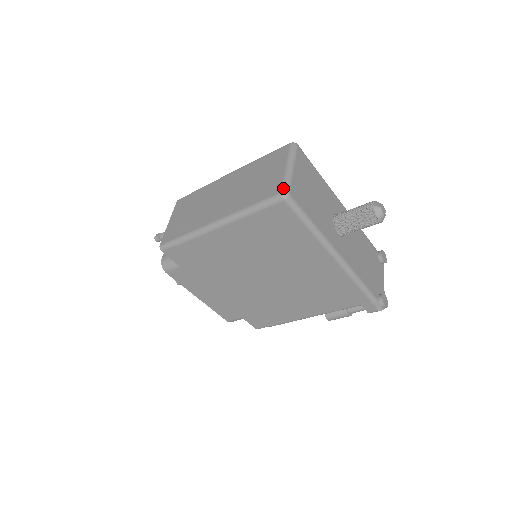
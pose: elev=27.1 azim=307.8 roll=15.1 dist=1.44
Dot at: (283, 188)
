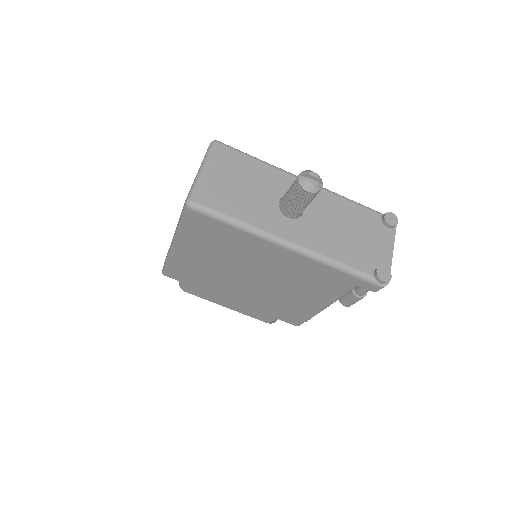
Dot at: (187, 196)
